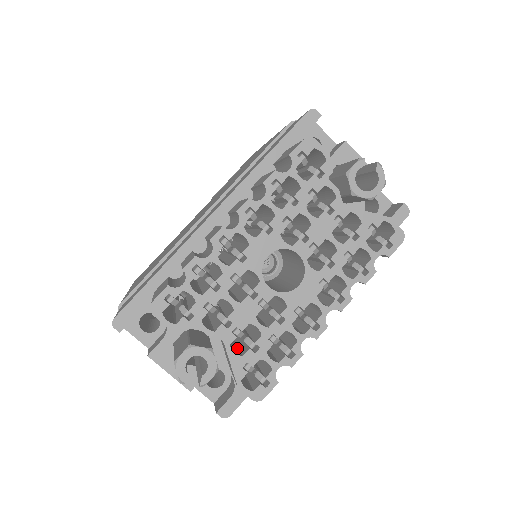
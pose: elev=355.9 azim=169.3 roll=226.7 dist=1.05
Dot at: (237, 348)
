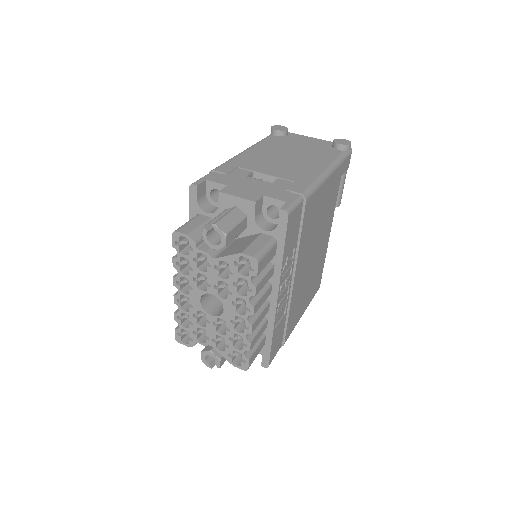
Dot at: occluded
